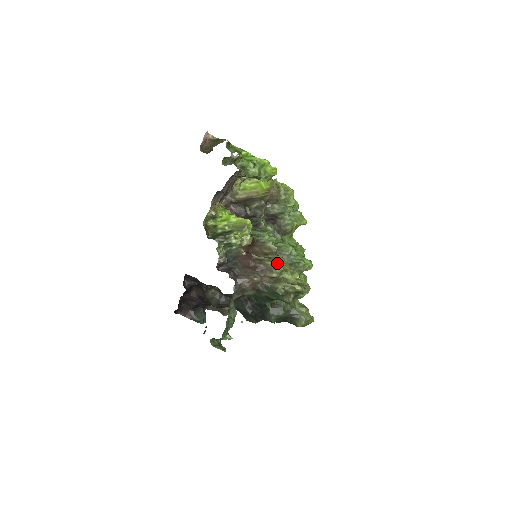
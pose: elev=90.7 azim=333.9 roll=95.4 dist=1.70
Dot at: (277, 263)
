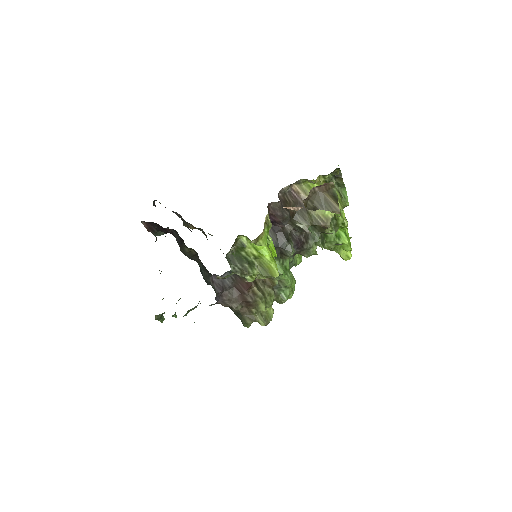
Dot at: (266, 299)
